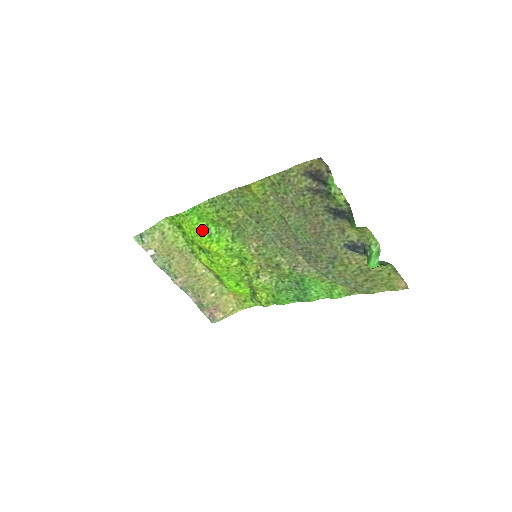
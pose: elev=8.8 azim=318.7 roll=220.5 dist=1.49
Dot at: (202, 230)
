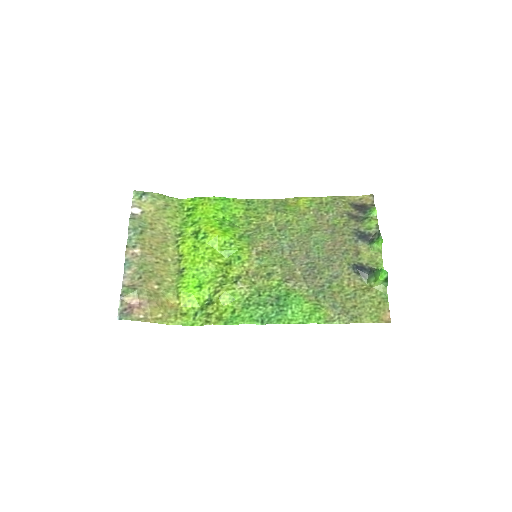
Dot at: (217, 217)
